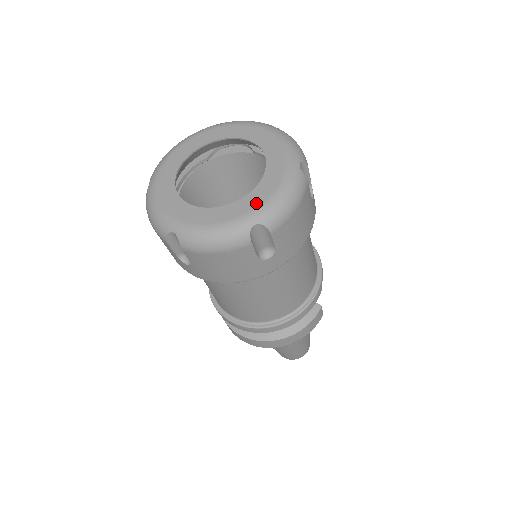
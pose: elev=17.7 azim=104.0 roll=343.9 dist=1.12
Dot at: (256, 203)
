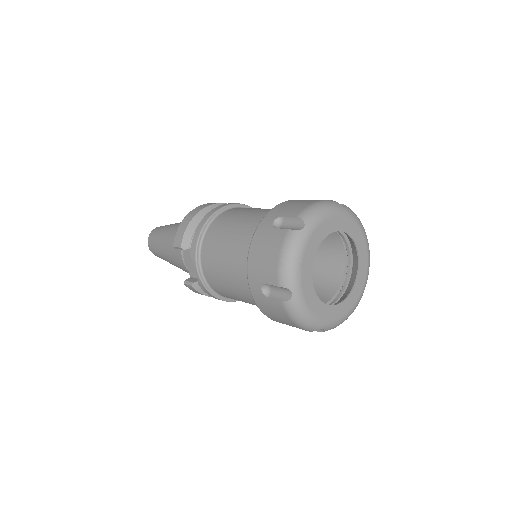
Dot at: (361, 289)
